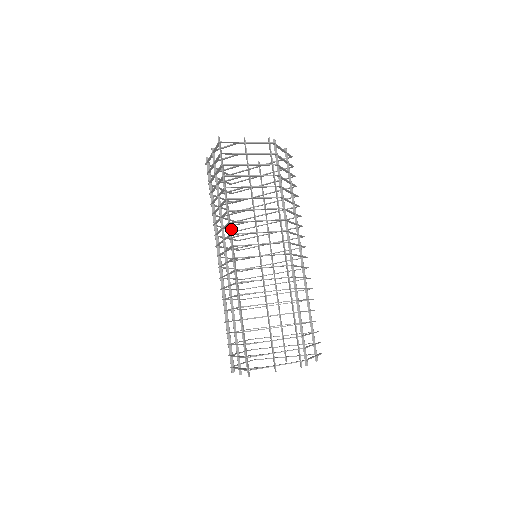
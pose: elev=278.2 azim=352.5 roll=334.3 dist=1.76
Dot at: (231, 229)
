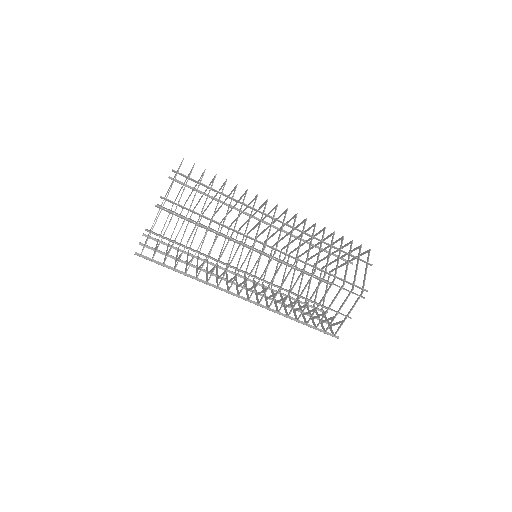
Dot at: (223, 289)
